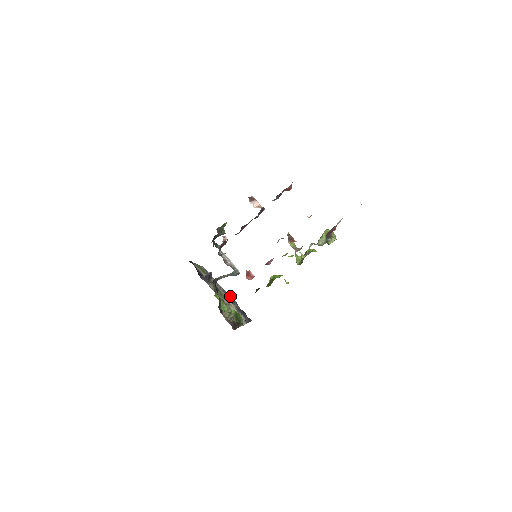
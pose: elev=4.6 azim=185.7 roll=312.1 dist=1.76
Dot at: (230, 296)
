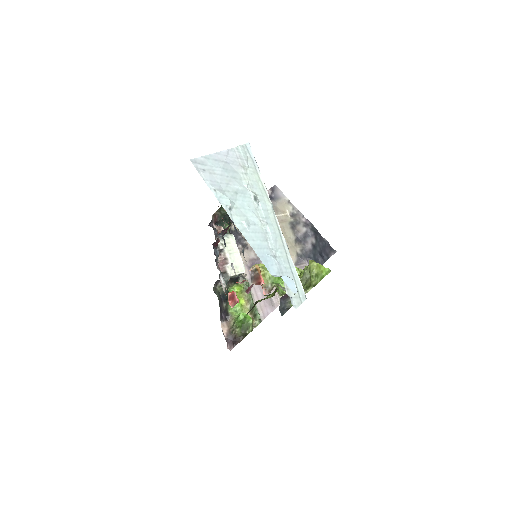
Dot at: (305, 226)
